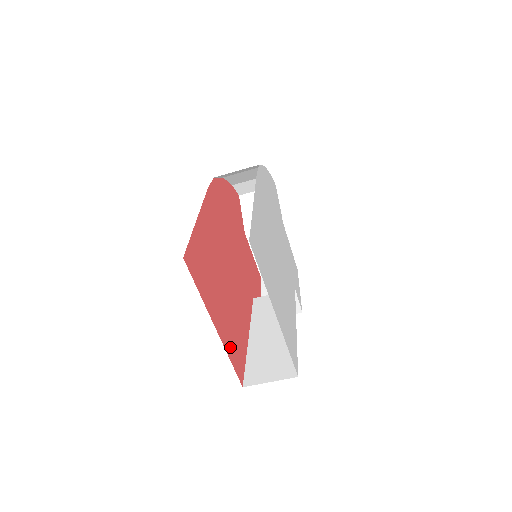
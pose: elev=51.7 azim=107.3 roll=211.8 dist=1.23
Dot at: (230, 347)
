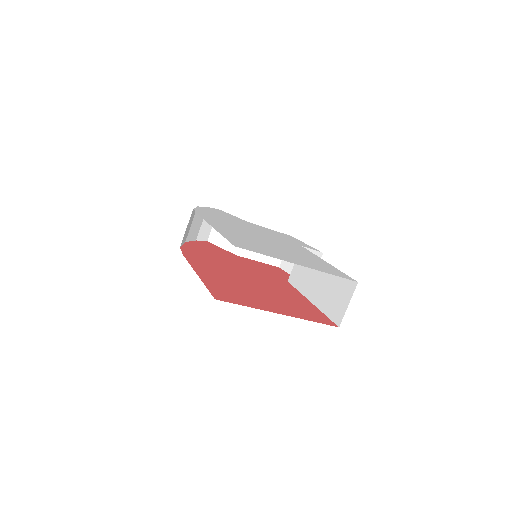
Dot at: (303, 316)
